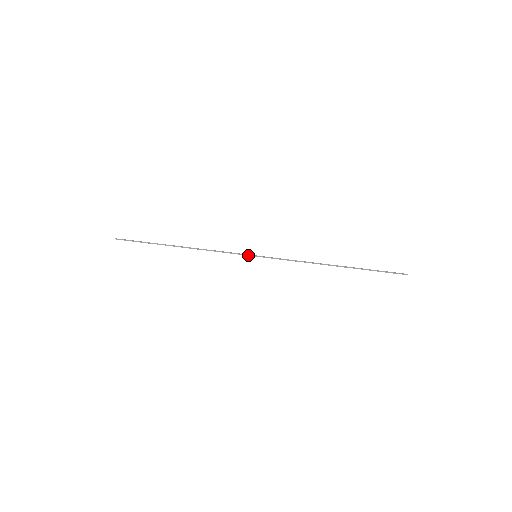
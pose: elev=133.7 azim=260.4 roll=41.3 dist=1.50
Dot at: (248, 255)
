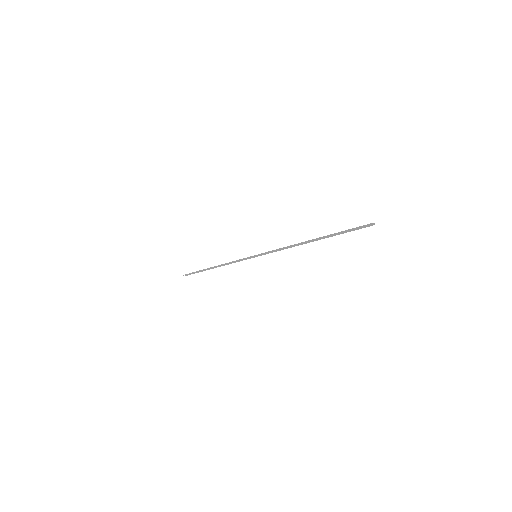
Dot at: (251, 257)
